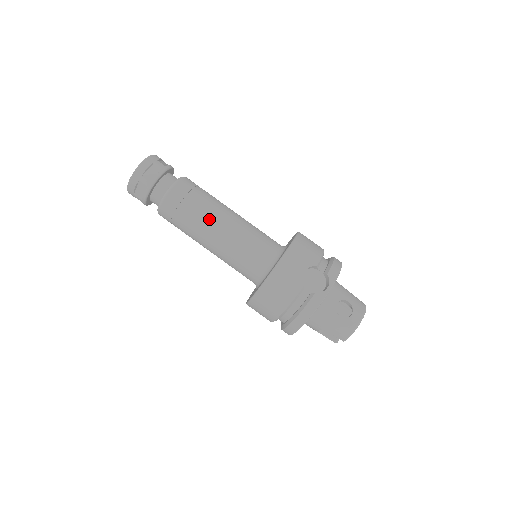
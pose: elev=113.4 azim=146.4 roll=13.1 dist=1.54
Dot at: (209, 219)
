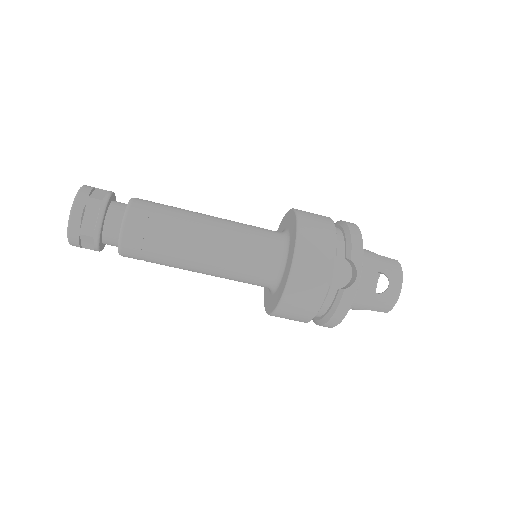
Dot at: (186, 246)
